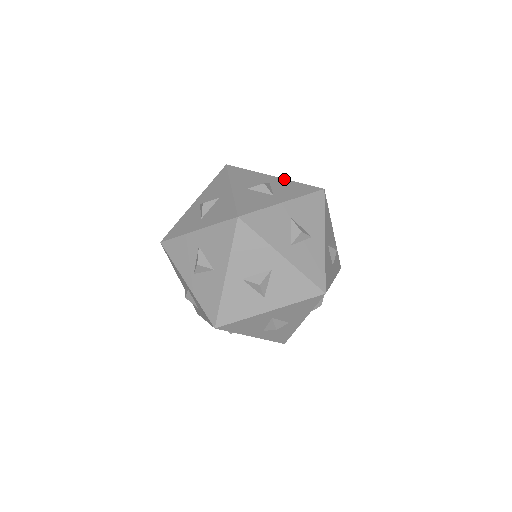
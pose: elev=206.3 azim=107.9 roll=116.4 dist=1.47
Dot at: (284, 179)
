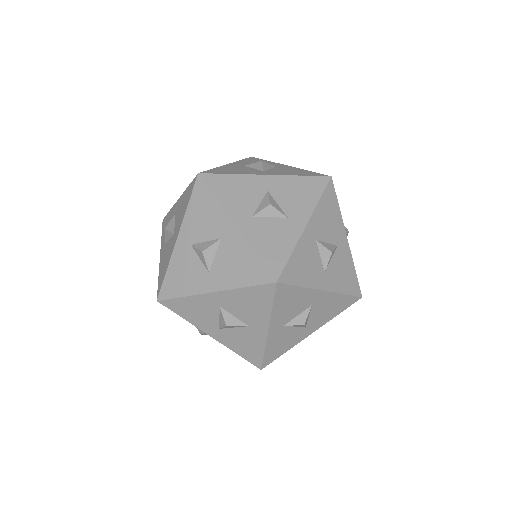
Dot at: occluded
